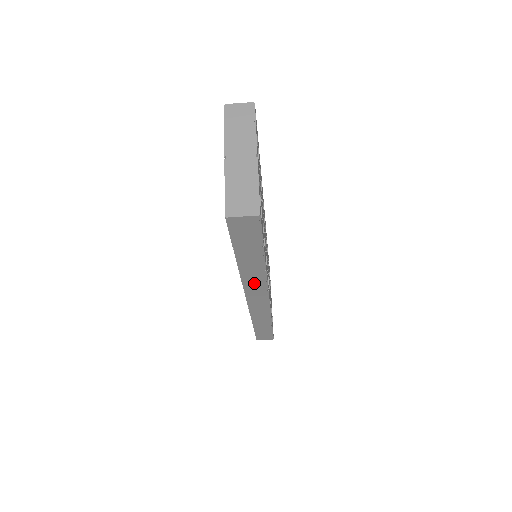
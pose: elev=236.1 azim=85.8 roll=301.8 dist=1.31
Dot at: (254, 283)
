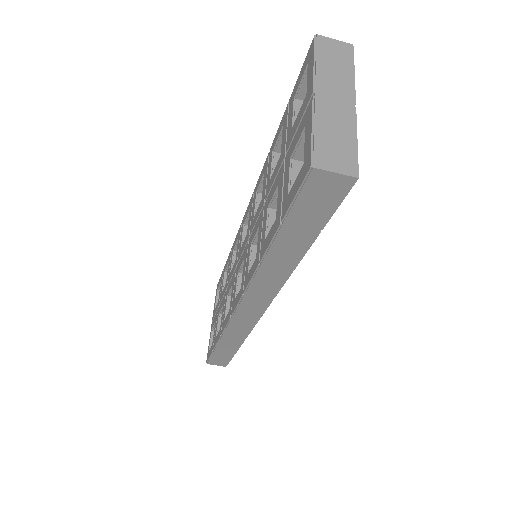
Dot at: (265, 284)
